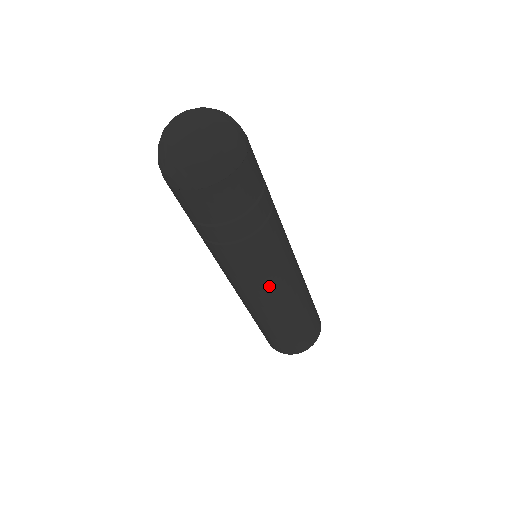
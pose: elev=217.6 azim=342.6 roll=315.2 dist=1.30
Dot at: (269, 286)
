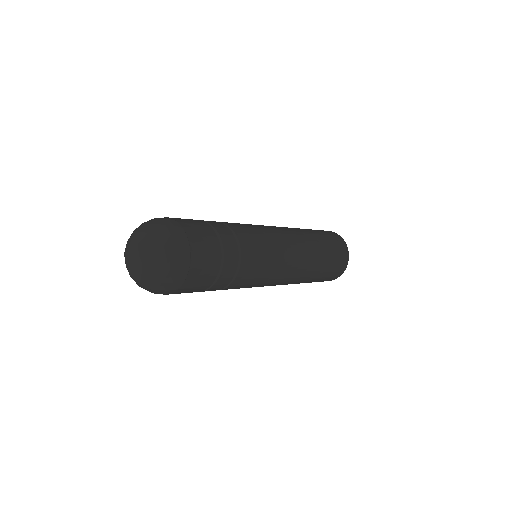
Dot at: (280, 273)
